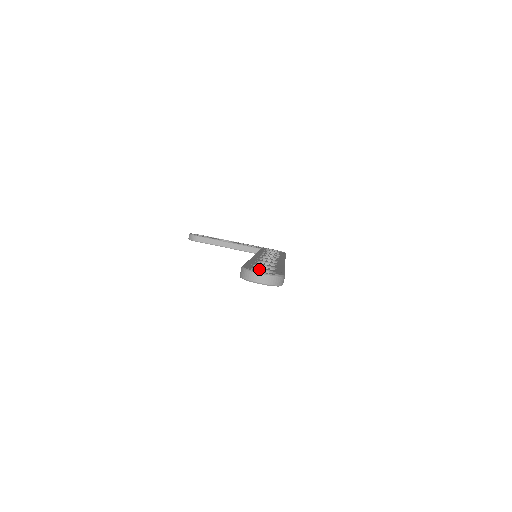
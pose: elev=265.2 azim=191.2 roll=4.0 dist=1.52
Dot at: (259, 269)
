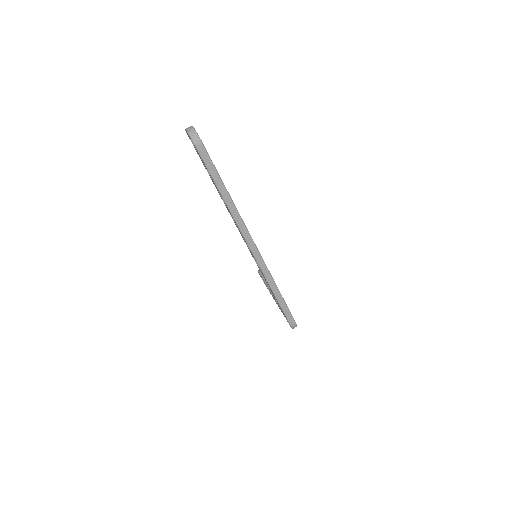
Dot at: occluded
